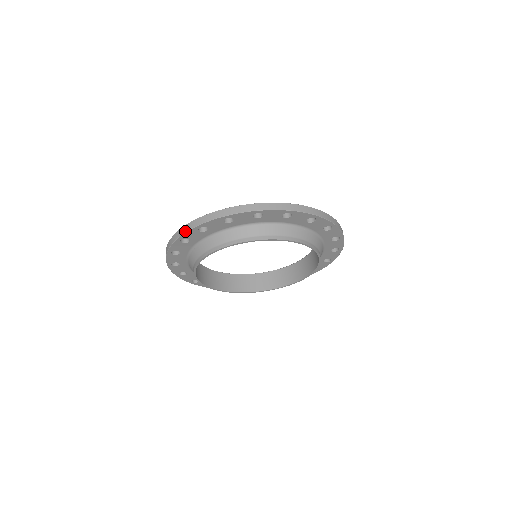
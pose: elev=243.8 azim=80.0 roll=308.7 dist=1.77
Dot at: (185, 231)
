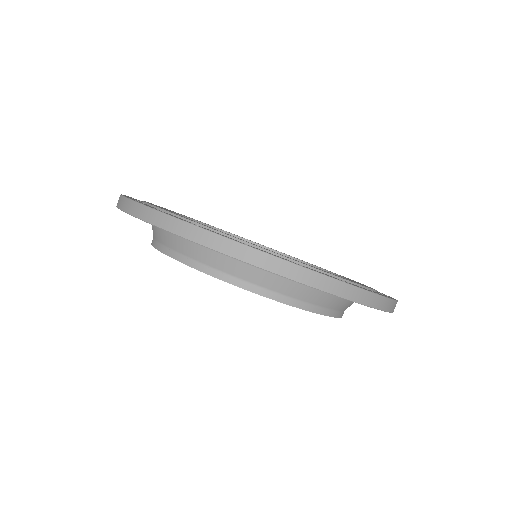
Dot at: (159, 225)
